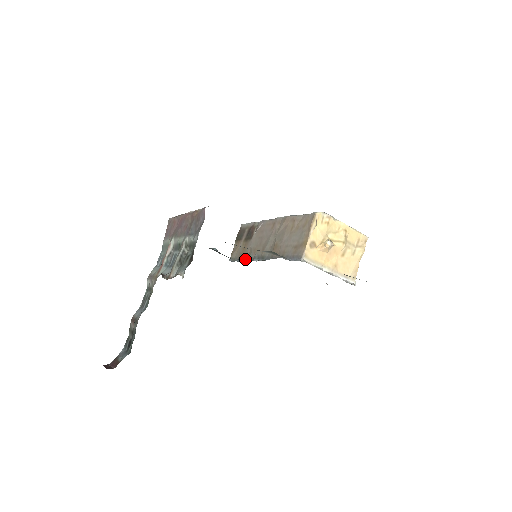
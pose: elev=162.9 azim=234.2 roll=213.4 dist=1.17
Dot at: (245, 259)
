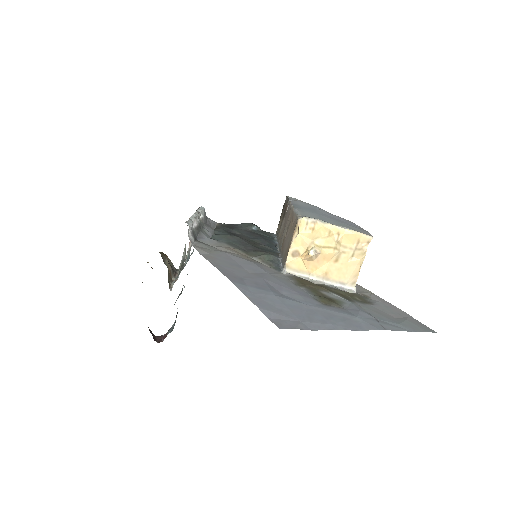
Dot at: (277, 240)
